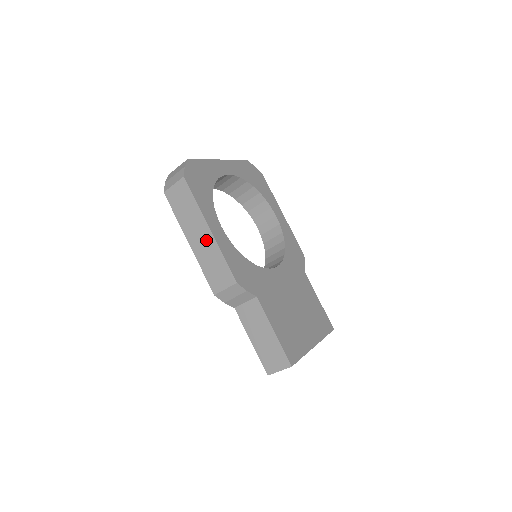
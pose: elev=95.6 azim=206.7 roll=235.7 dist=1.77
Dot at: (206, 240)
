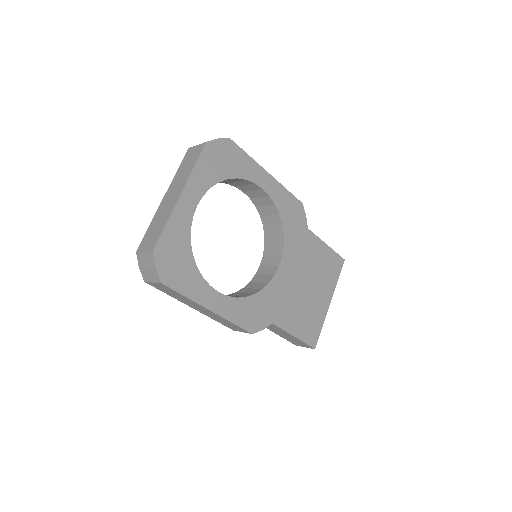
Dot at: (210, 313)
